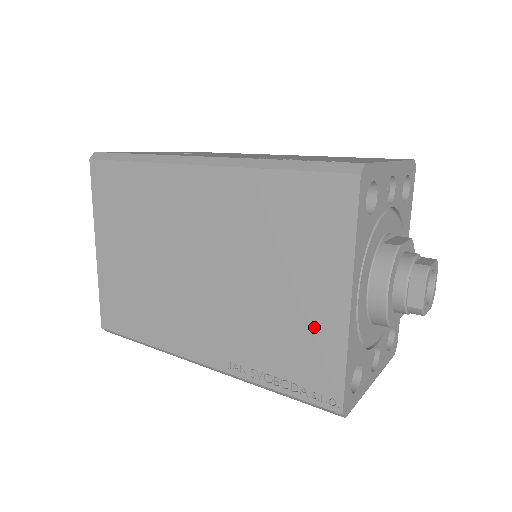
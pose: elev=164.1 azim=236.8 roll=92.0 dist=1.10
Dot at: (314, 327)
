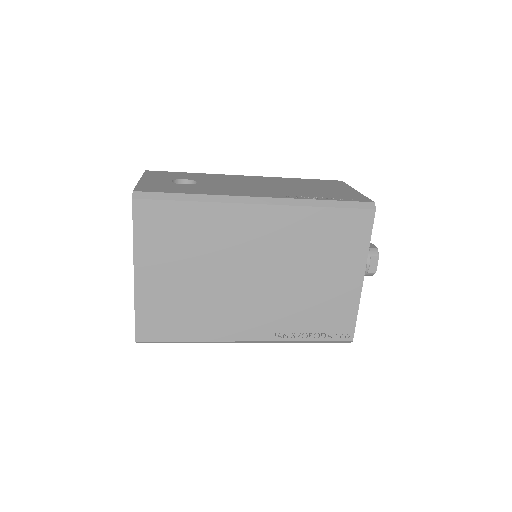
Dot at: (340, 297)
